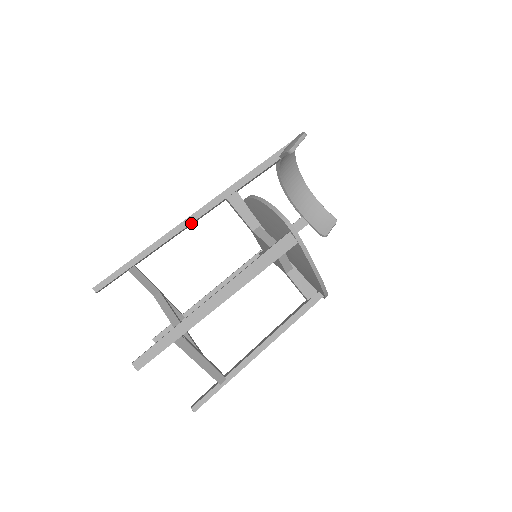
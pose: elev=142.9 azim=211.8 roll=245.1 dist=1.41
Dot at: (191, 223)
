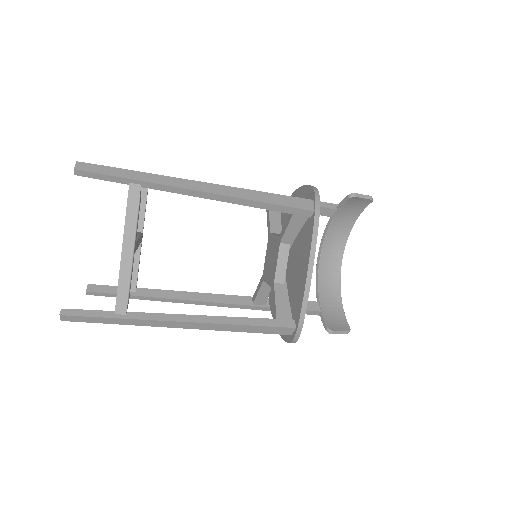
Dot at: occluded
